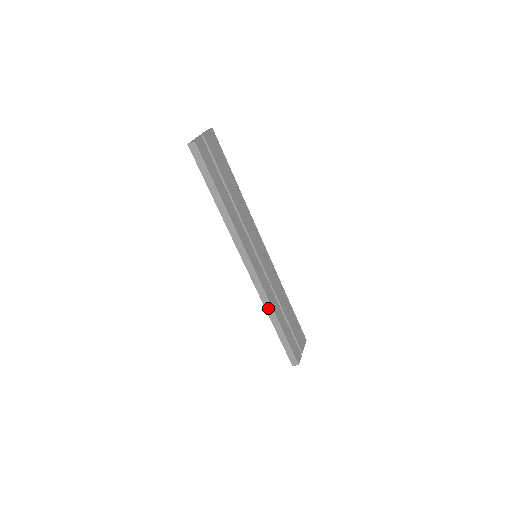
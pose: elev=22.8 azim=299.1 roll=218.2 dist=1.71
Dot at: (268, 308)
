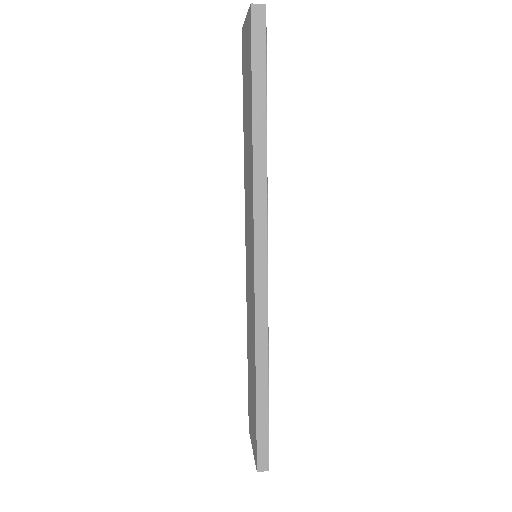
Dot at: (261, 350)
